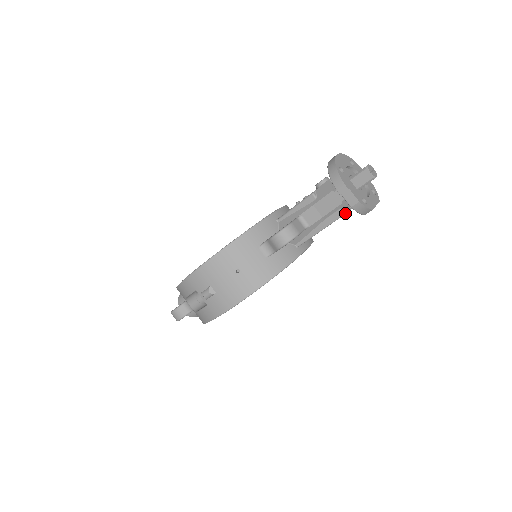
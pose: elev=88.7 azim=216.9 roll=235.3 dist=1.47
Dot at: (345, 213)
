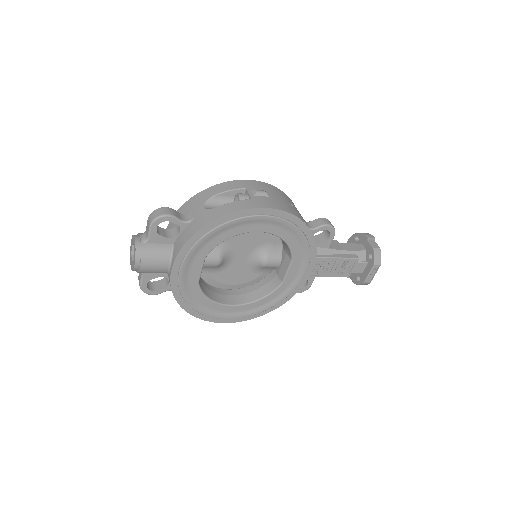
Dot at: (358, 260)
